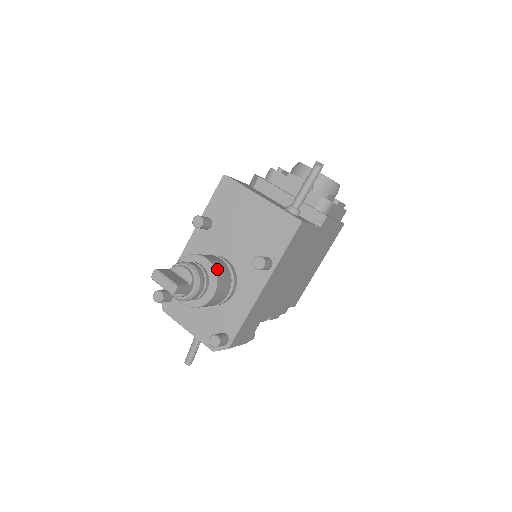
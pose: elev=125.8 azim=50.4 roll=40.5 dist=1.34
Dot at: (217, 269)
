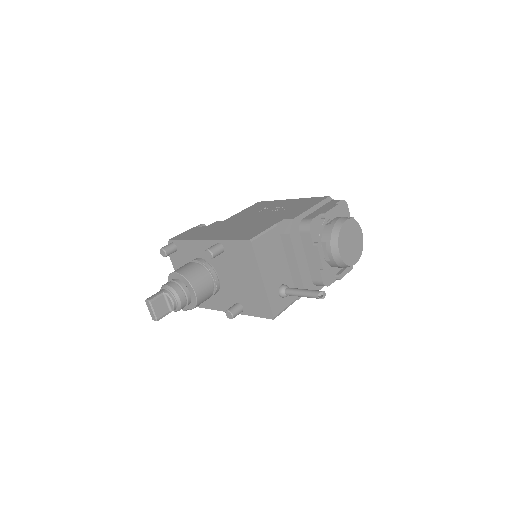
Dot at: (199, 301)
